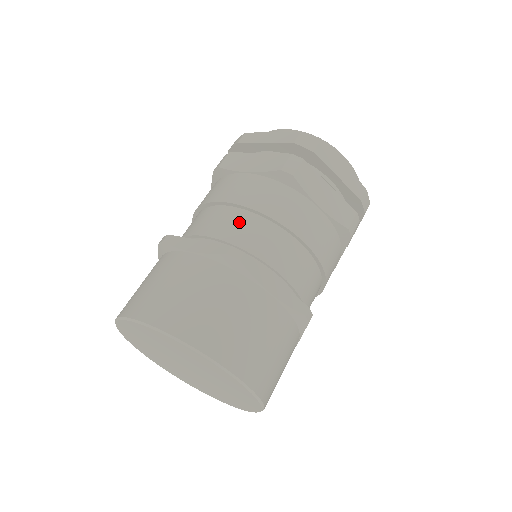
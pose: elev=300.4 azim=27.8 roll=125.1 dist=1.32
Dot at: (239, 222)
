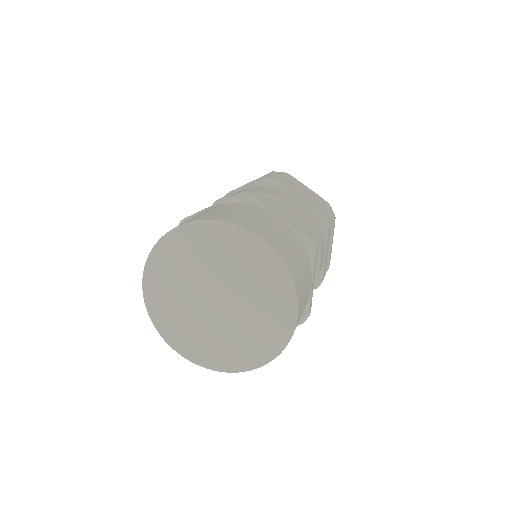
Dot at: occluded
